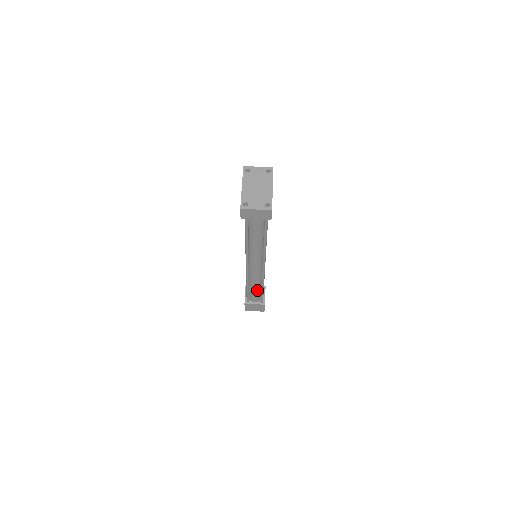
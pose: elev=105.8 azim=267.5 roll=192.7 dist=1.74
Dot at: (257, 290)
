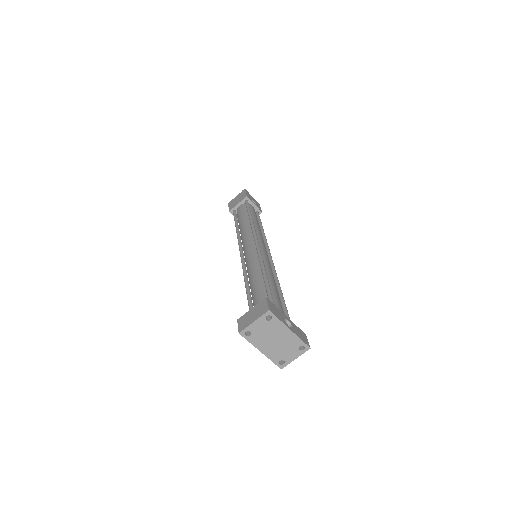
Dot at: occluded
